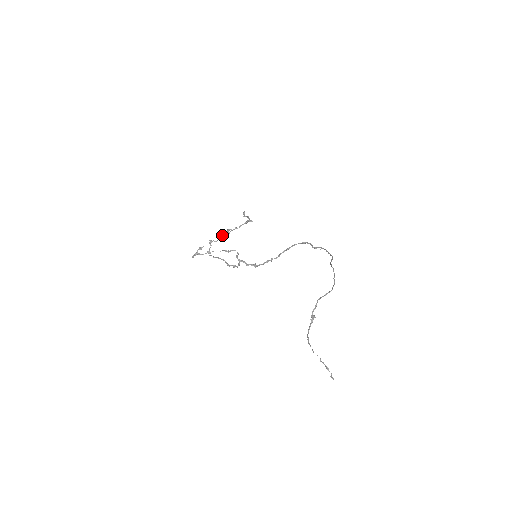
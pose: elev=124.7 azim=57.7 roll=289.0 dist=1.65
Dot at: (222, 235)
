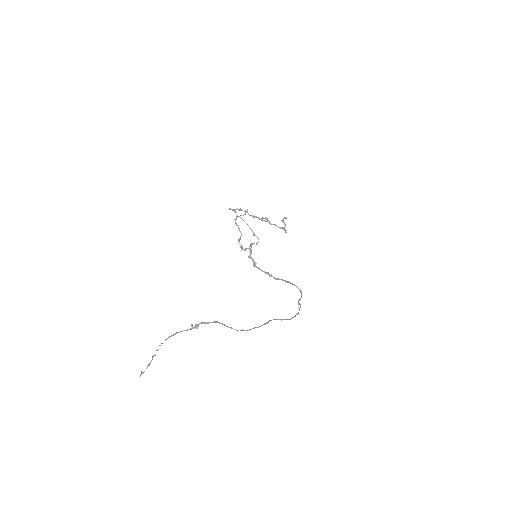
Dot at: occluded
